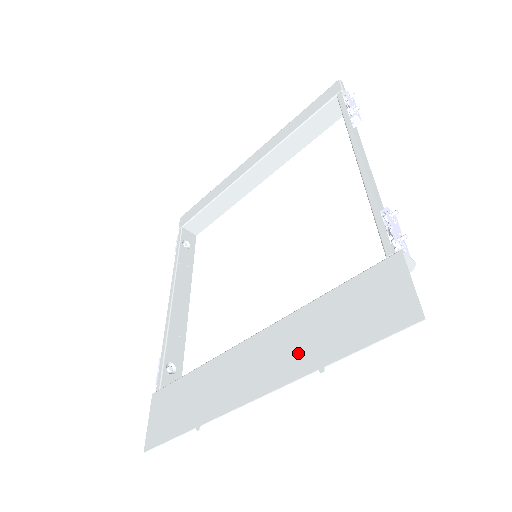
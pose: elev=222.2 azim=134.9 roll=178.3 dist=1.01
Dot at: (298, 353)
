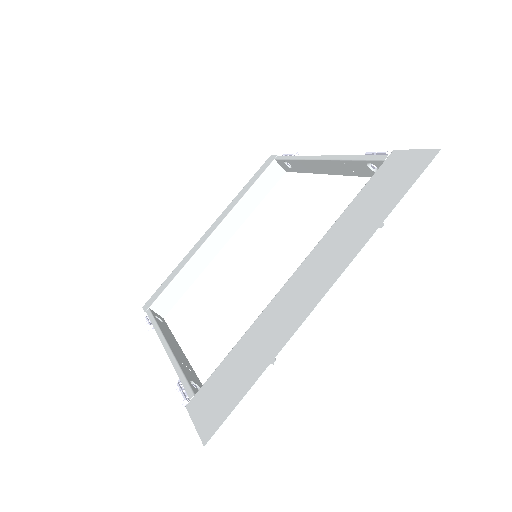
Dot at: (351, 239)
